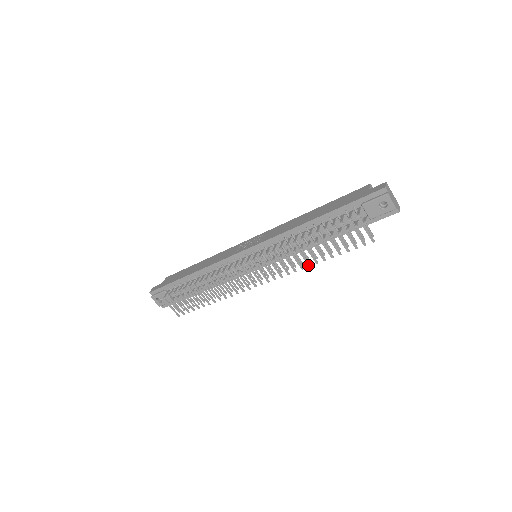
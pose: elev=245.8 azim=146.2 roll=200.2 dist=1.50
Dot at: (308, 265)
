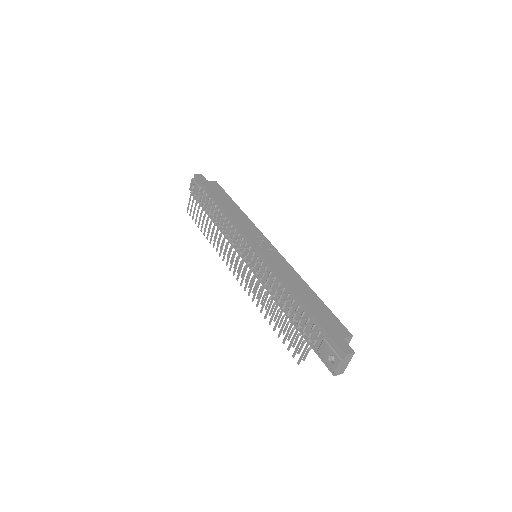
Dot at: (261, 310)
